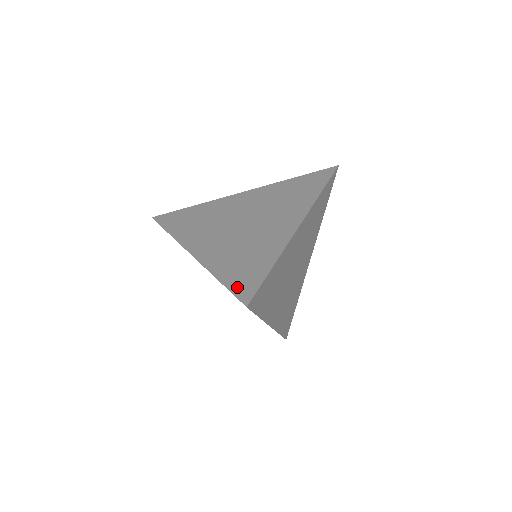
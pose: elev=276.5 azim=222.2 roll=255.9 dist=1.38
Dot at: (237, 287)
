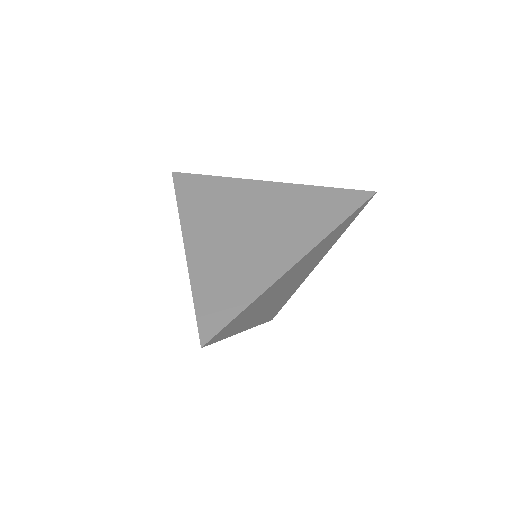
Dot at: (204, 317)
